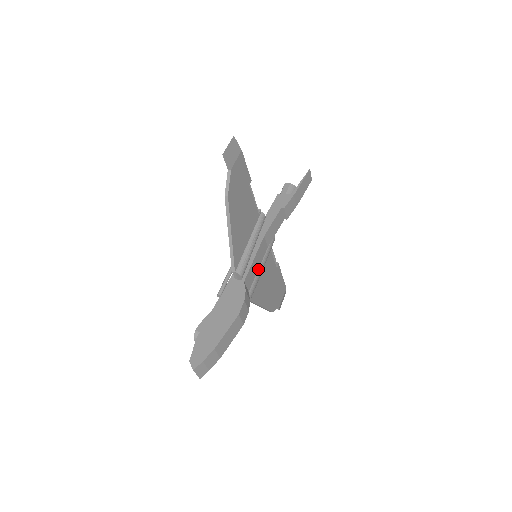
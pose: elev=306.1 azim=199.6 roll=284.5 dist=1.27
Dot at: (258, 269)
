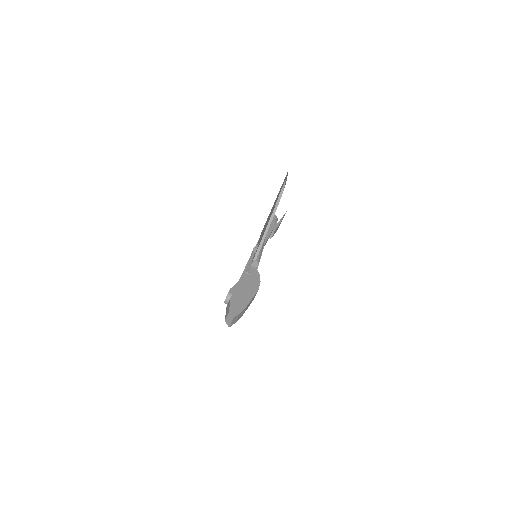
Dot at: occluded
